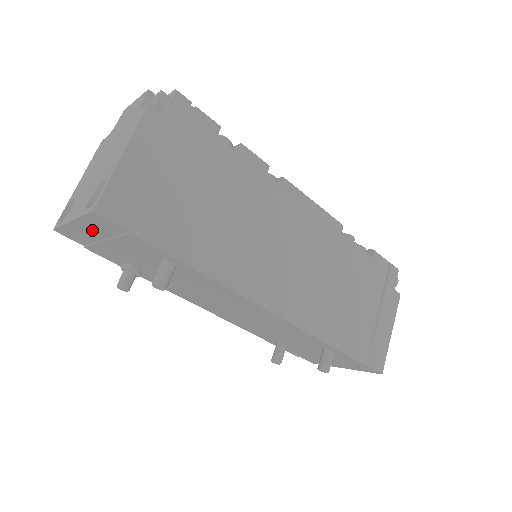
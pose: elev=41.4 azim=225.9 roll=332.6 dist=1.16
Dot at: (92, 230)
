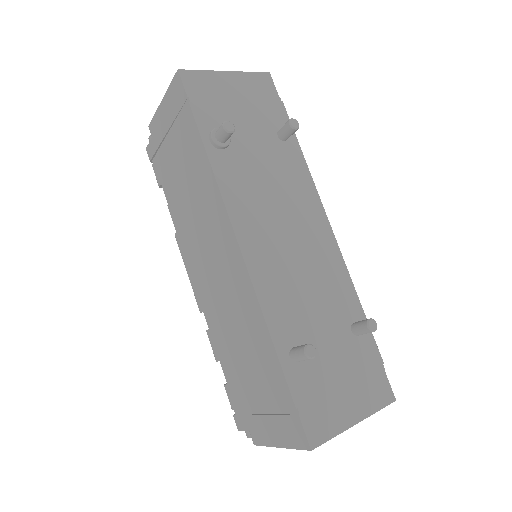
Dot at: (239, 85)
